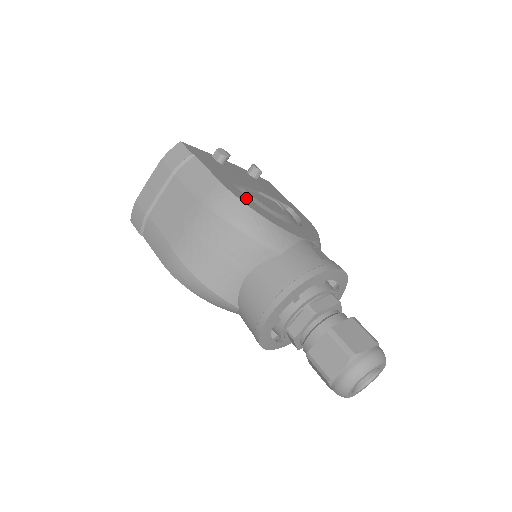
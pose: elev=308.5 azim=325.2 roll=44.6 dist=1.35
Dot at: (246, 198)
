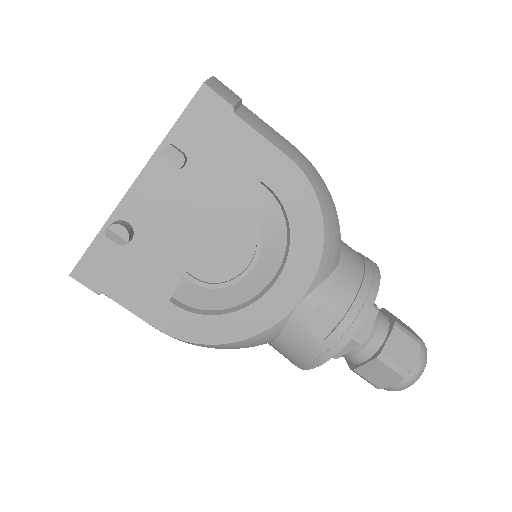
Dot at: (197, 322)
